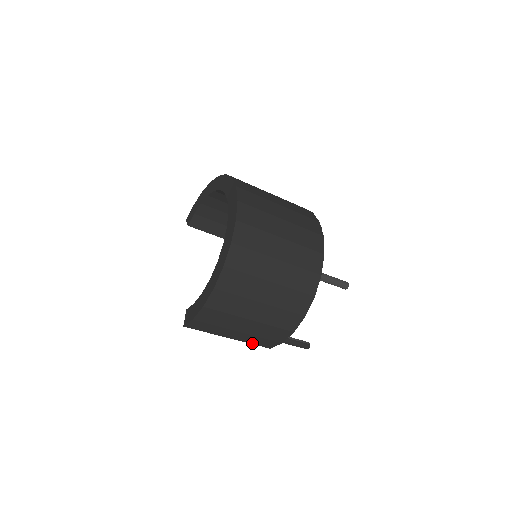
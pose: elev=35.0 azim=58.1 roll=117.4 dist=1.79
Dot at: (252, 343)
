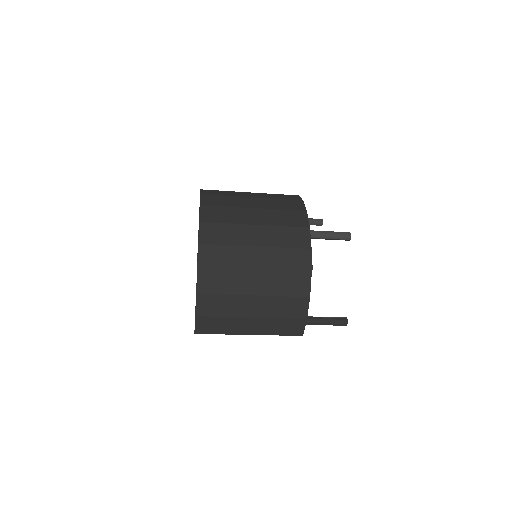
Dot at: (278, 334)
